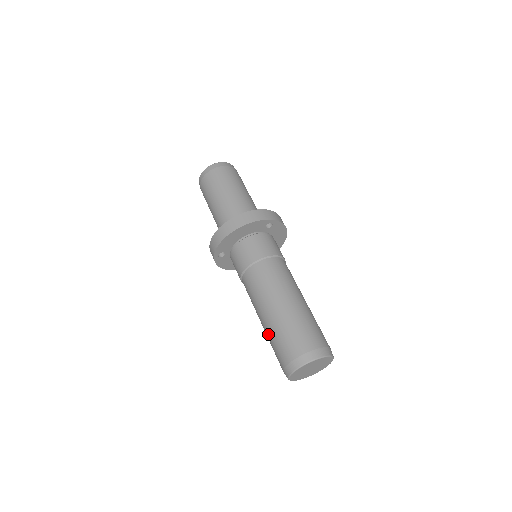
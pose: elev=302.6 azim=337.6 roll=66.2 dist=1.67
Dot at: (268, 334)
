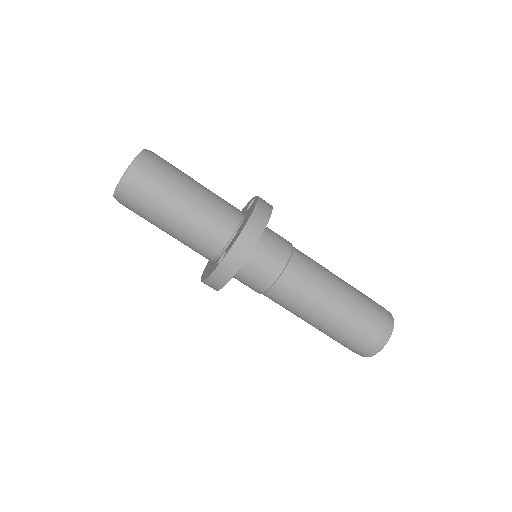
Dot at: occluded
